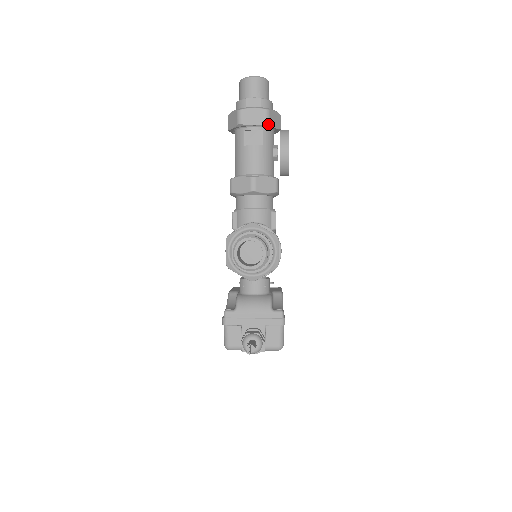
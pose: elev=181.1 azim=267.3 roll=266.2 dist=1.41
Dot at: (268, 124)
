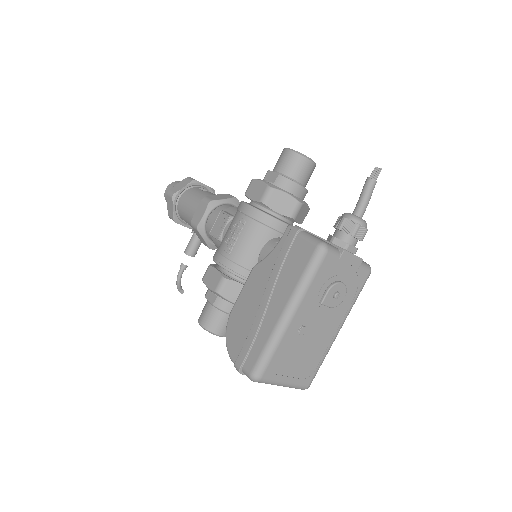
Dot at: (214, 192)
